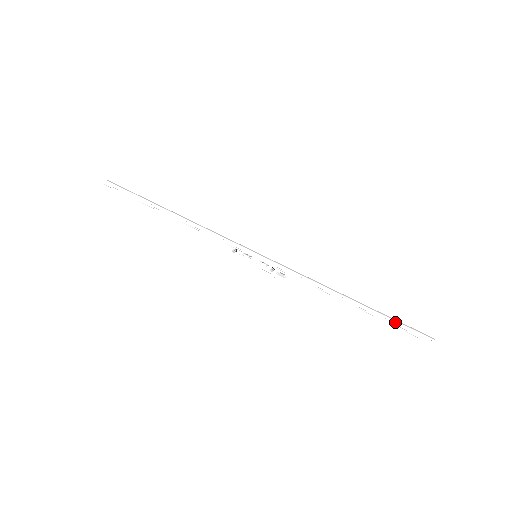
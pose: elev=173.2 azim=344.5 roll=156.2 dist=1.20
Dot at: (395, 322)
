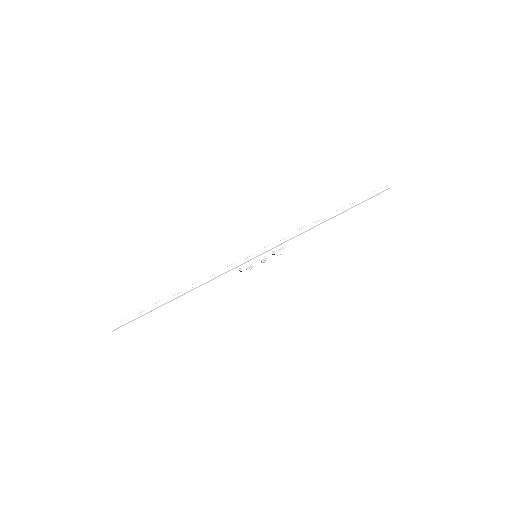
Dot at: (362, 198)
